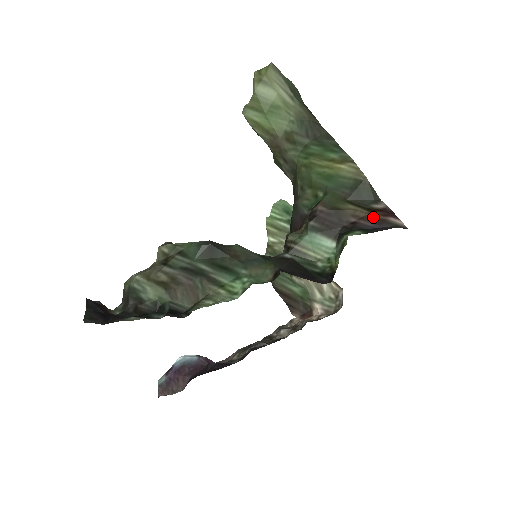
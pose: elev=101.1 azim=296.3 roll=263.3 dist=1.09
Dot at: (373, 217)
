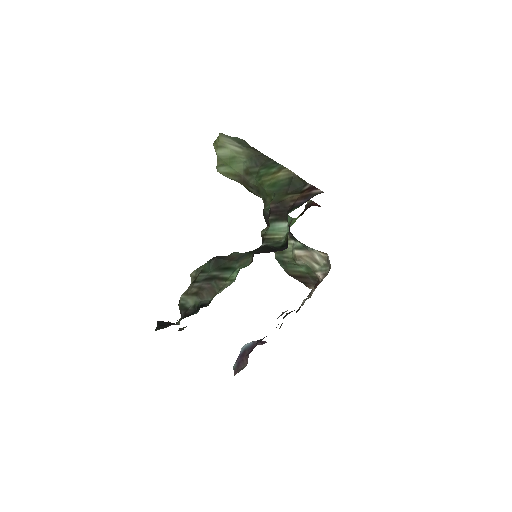
Dot at: (303, 196)
